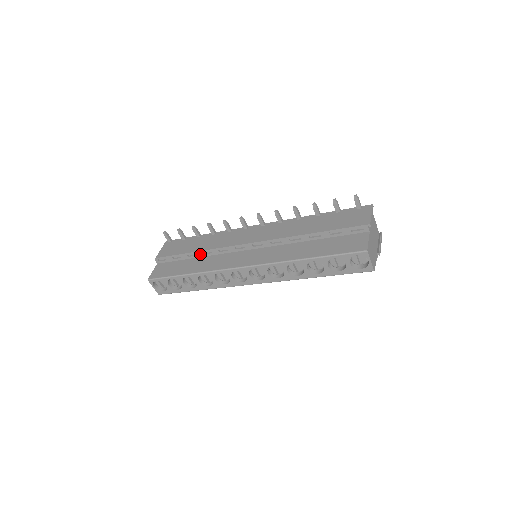
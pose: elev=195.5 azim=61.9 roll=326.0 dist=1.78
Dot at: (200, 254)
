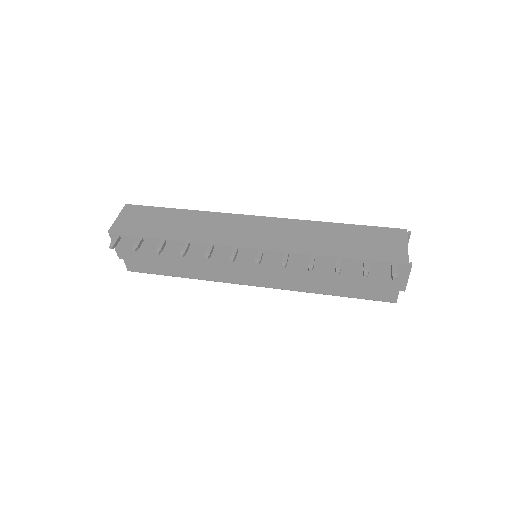
Dot at: occluded
